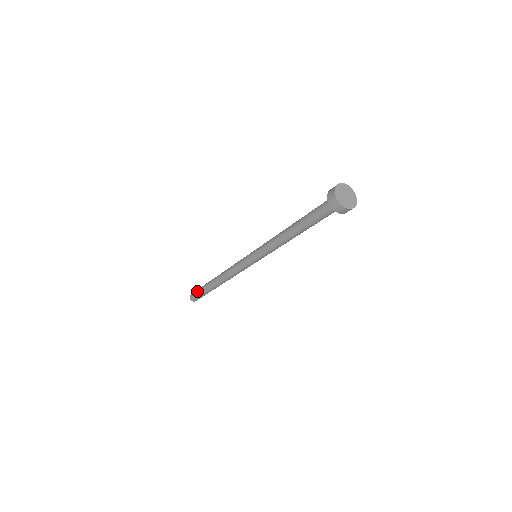
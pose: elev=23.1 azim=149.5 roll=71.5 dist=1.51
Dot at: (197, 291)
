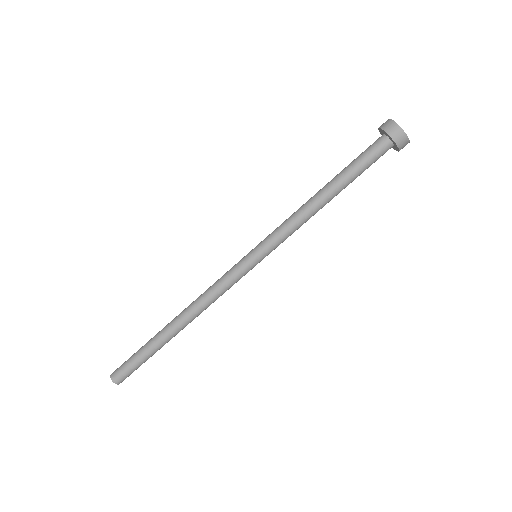
Dot at: occluded
